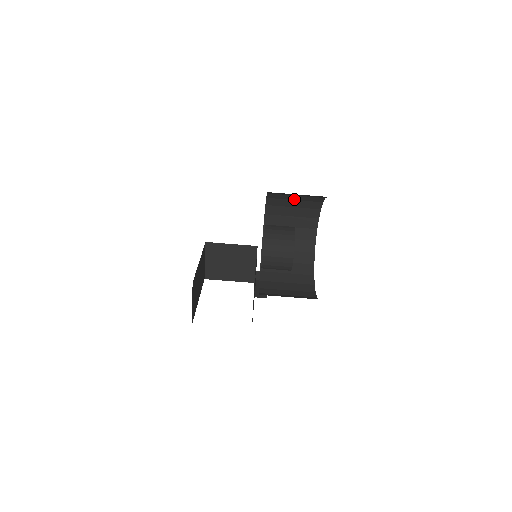
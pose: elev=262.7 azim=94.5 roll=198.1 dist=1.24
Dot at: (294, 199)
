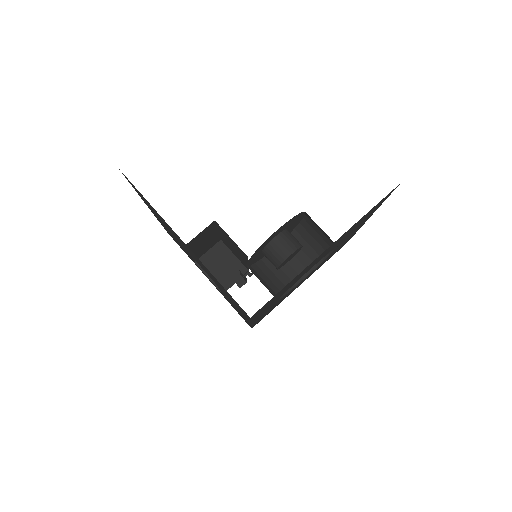
Dot at: (309, 243)
